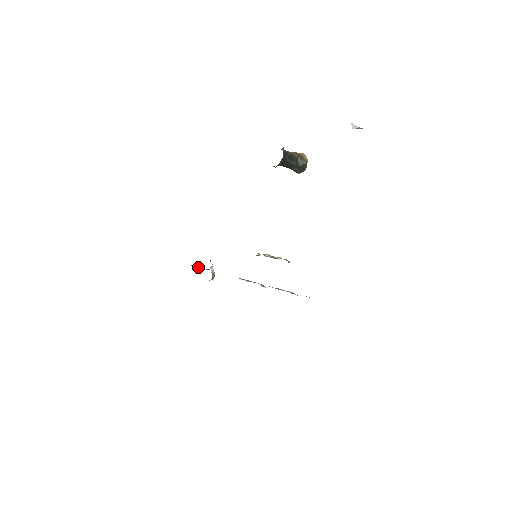
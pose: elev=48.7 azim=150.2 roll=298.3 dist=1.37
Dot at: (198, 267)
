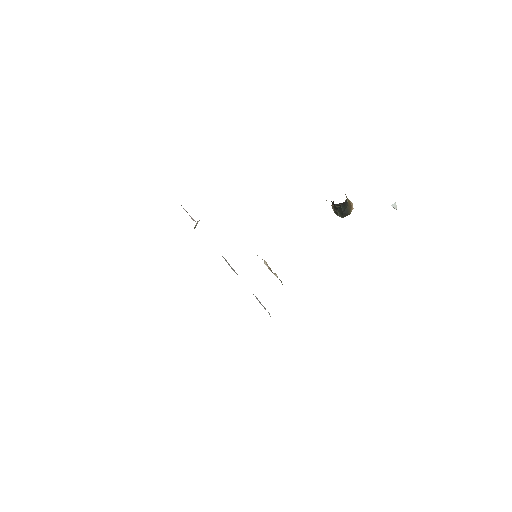
Dot at: occluded
